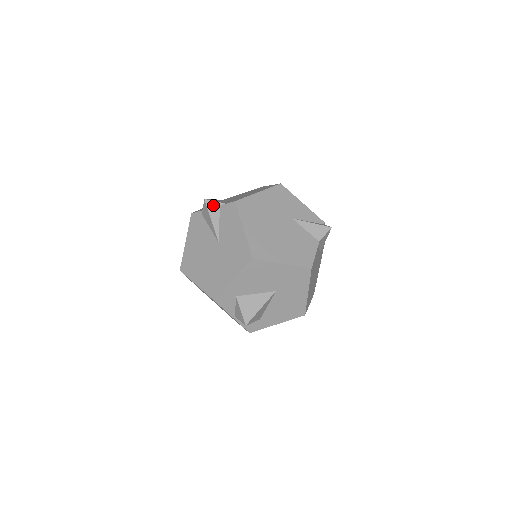
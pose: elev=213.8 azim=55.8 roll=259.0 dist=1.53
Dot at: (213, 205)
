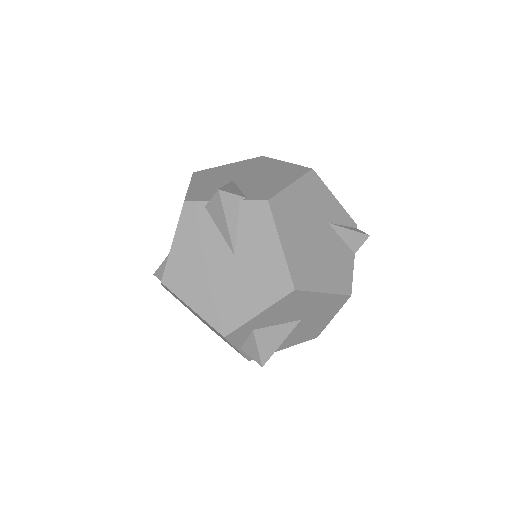
Dot at: (230, 199)
